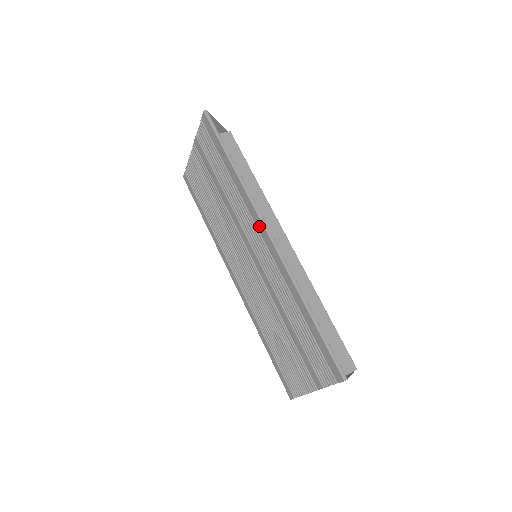
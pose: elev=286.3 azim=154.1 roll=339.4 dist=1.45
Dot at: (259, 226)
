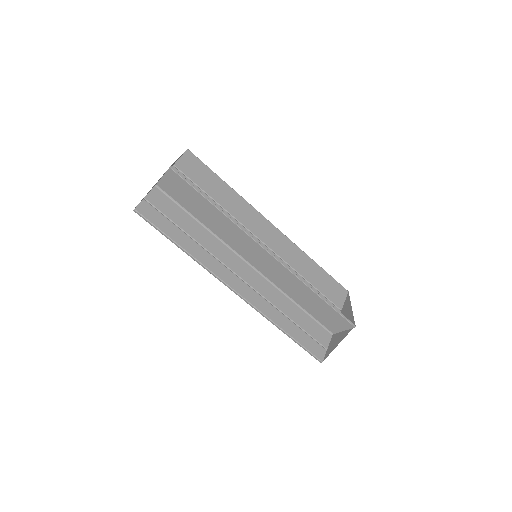
Dot at: (228, 281)
